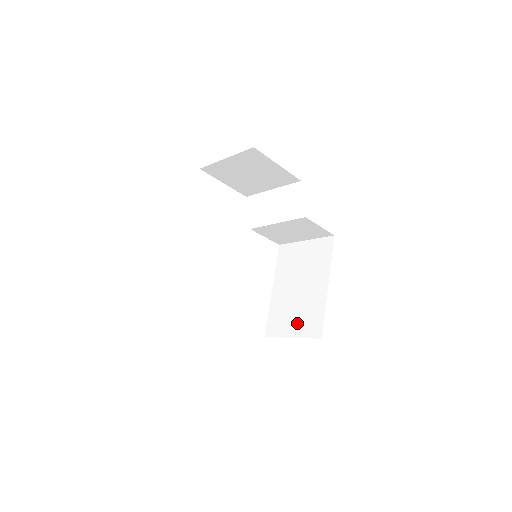
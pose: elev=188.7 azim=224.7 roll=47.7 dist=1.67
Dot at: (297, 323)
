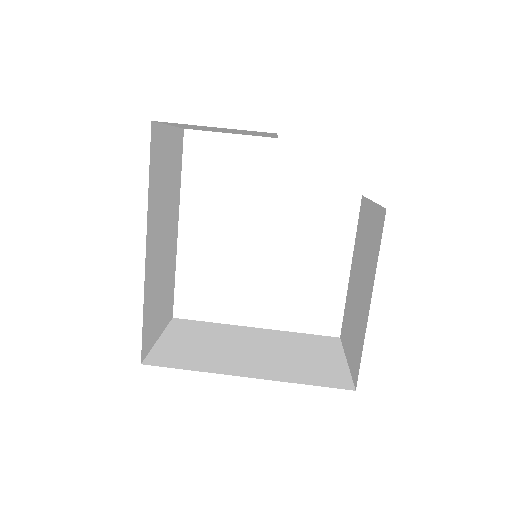
Dot at: (351, 343)
